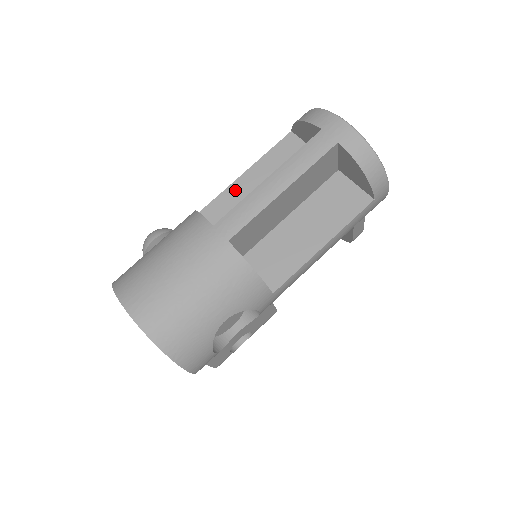
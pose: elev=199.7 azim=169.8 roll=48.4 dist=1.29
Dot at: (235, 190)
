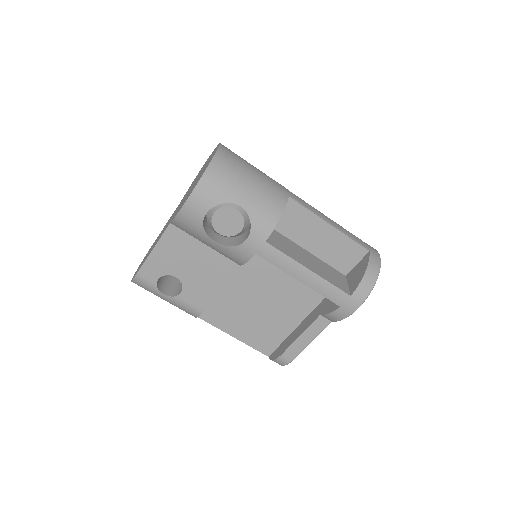
Dot at: occluded
